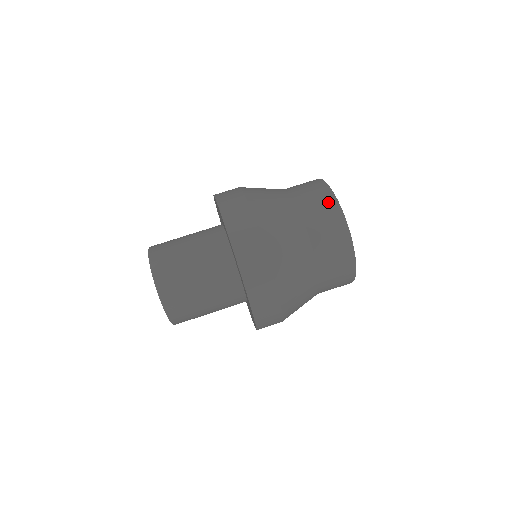
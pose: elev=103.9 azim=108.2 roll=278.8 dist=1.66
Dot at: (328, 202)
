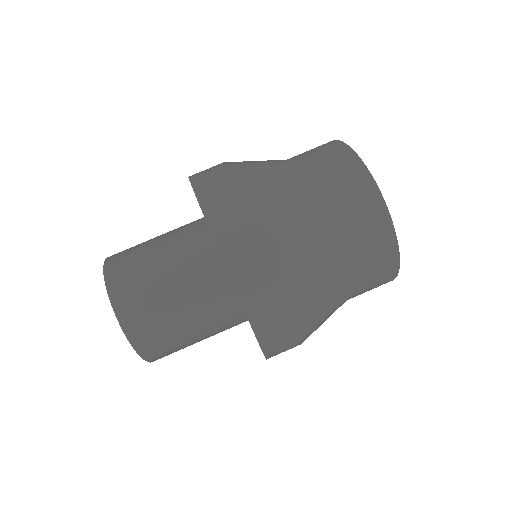
Dot at: (385, 250)
